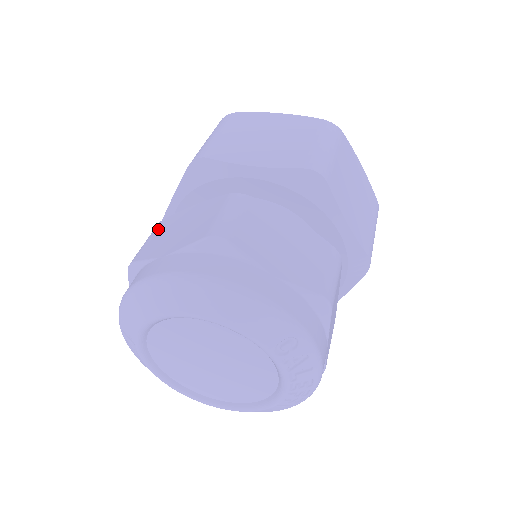
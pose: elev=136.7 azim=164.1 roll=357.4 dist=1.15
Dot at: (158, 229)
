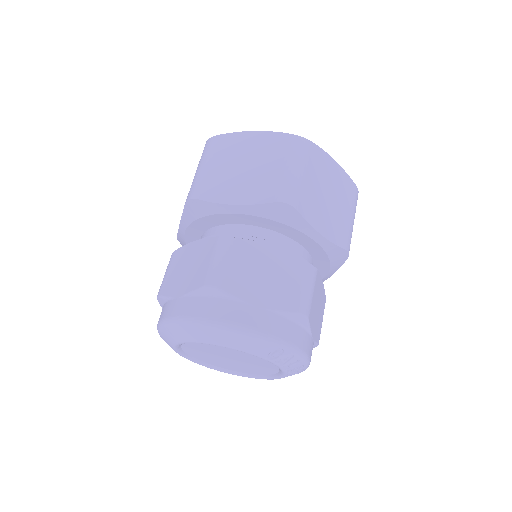
Dot at: (172, 262)
